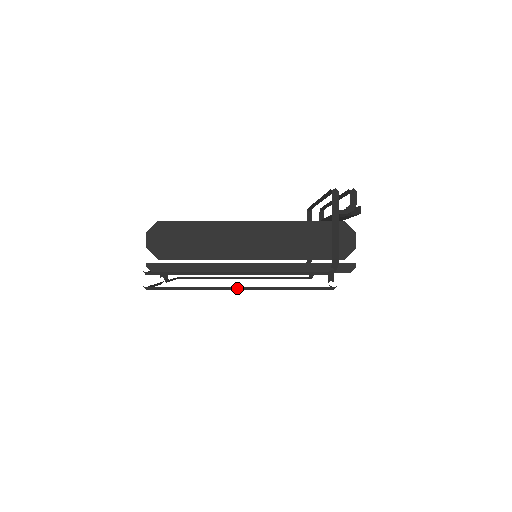
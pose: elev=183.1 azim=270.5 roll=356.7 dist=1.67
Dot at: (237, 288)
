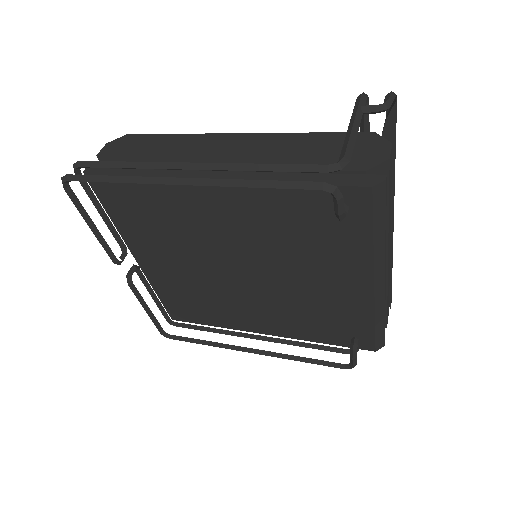
Dot at: (177, 181)
